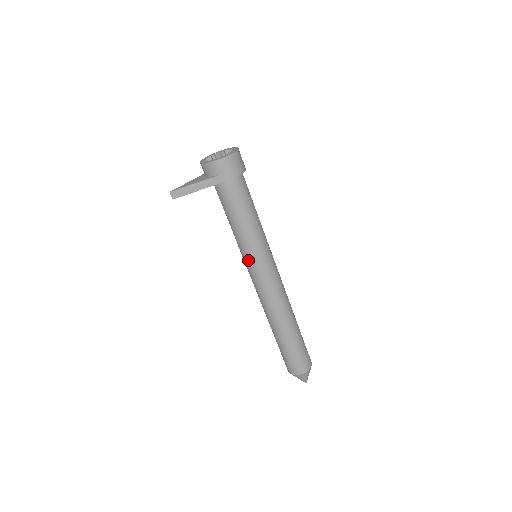
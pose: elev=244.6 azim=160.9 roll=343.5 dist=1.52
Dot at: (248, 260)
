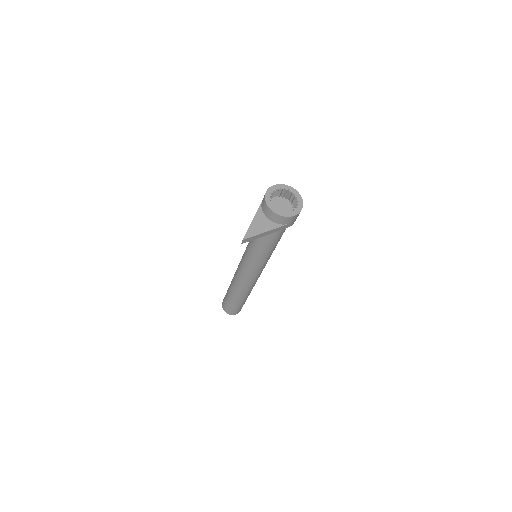
Dot at: (256, 265)
